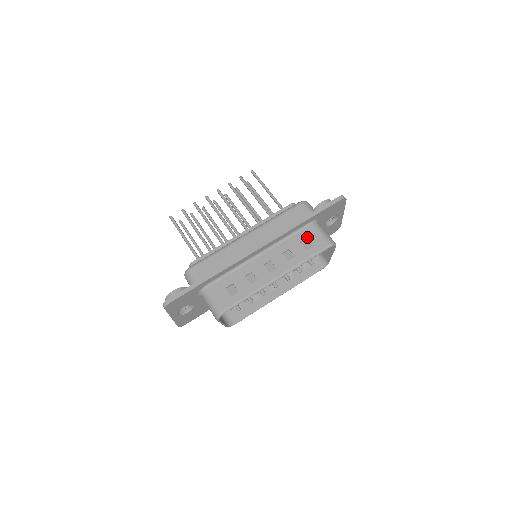
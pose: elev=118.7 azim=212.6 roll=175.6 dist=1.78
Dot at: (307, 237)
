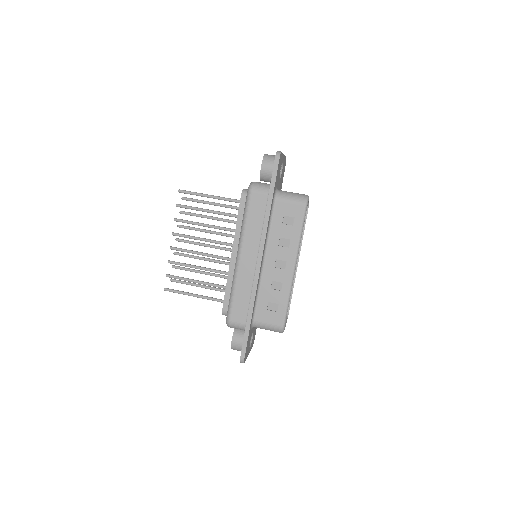
Dot at: (283, 215)
